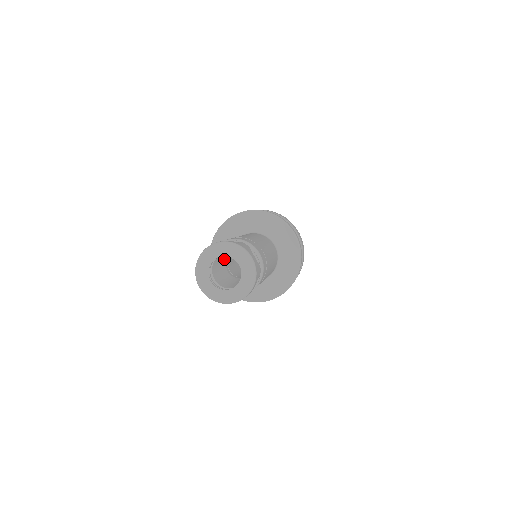
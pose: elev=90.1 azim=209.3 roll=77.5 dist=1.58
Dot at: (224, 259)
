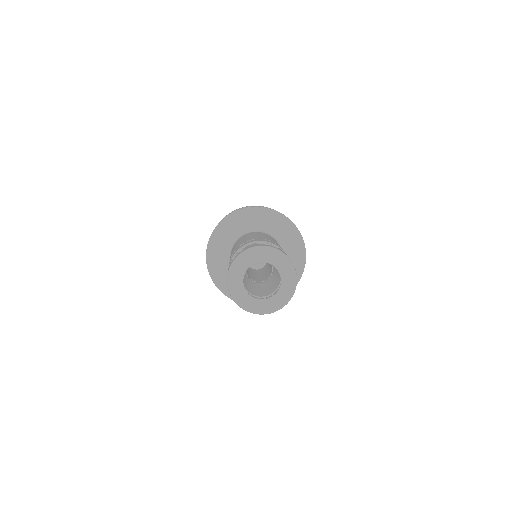
Dot at: (245, 276)
